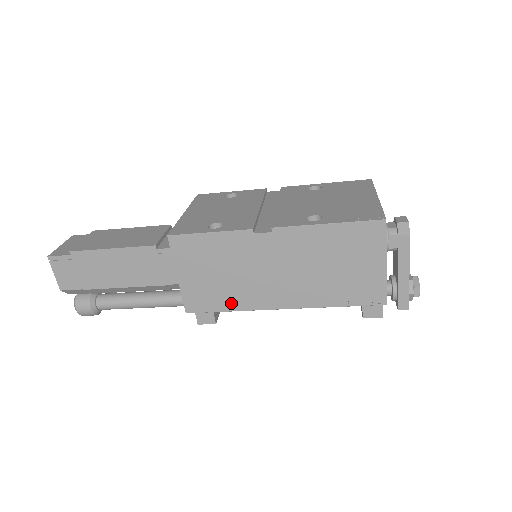
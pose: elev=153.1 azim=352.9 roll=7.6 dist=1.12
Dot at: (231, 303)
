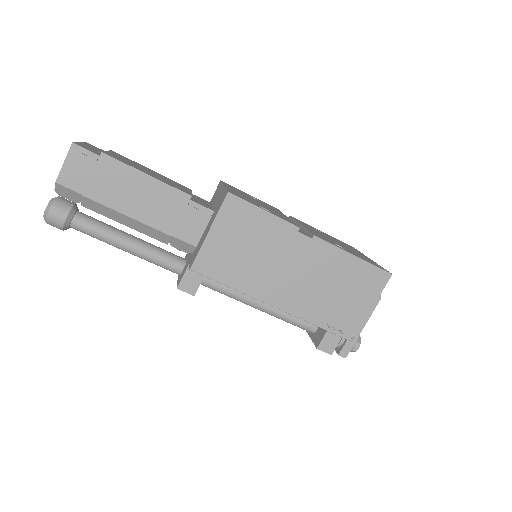
Dot at: (237, 281)
